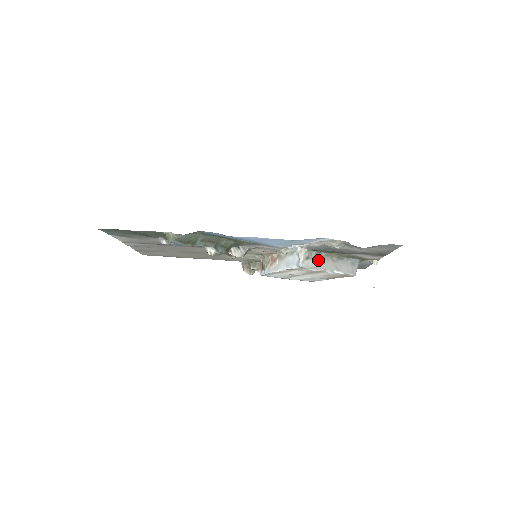
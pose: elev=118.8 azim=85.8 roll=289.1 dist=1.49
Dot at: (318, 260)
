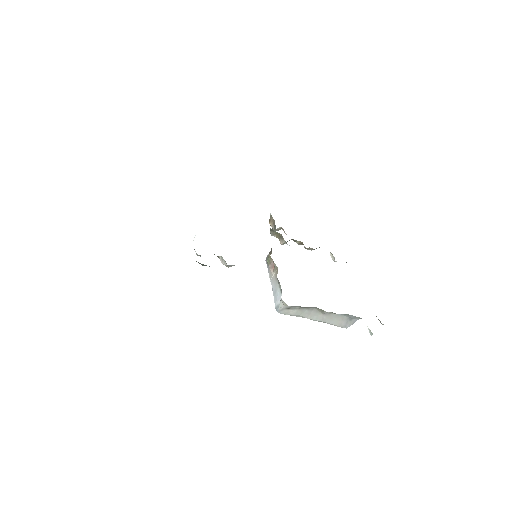
Dot at: (303, 311)
